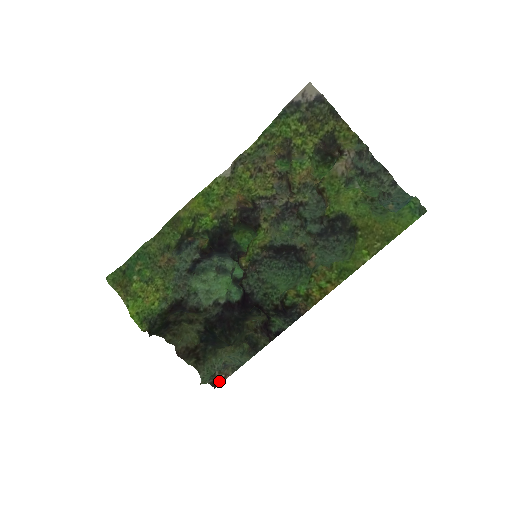
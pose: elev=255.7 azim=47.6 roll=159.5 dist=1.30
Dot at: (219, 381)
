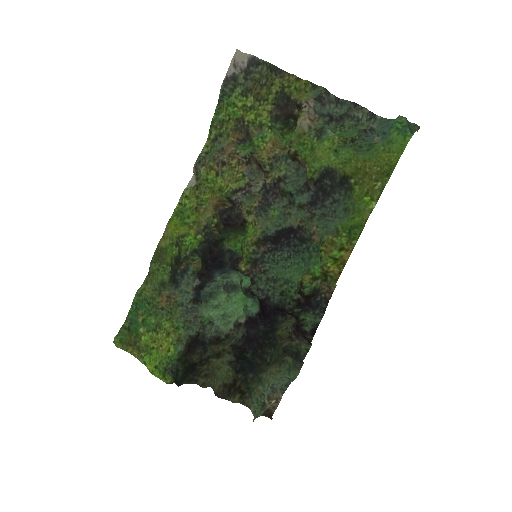
Dot at: (272, 409)
